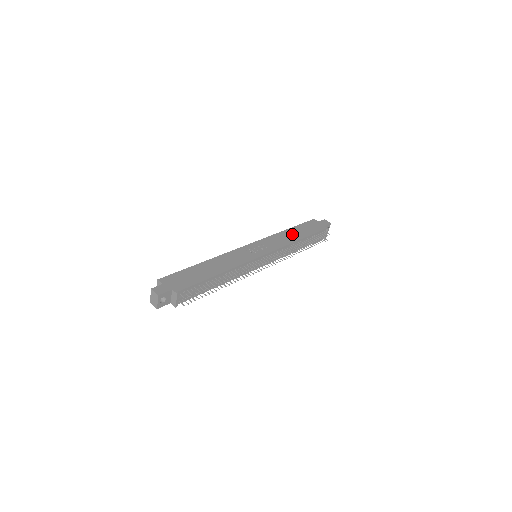
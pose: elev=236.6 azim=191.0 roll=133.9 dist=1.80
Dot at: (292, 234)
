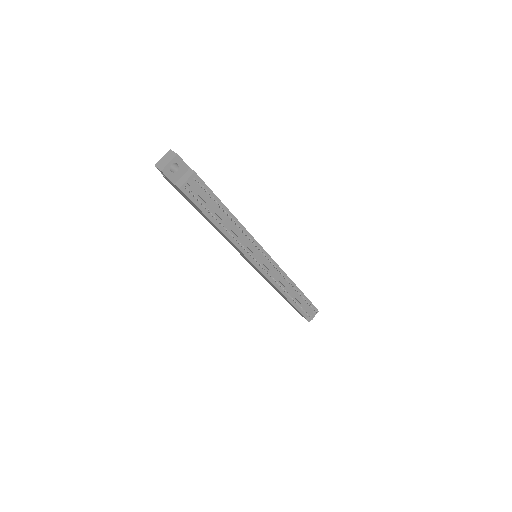
Dot at: occluded
